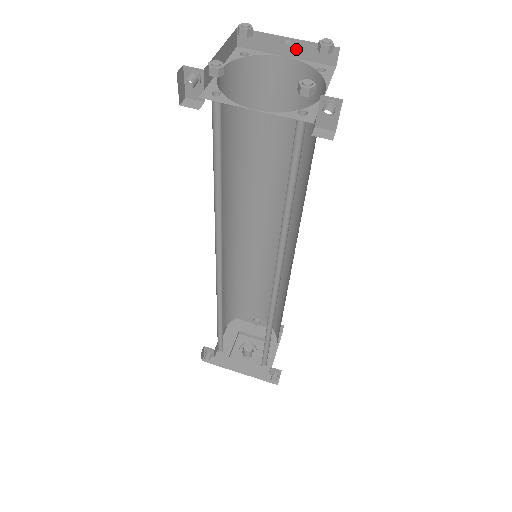
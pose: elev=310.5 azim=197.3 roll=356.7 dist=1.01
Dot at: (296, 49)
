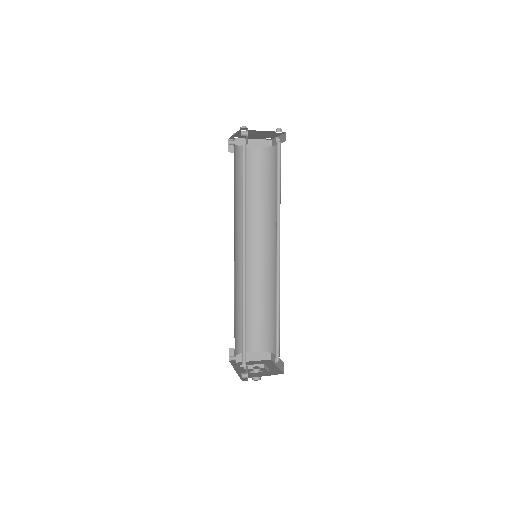
Dot at: (280, 140)
